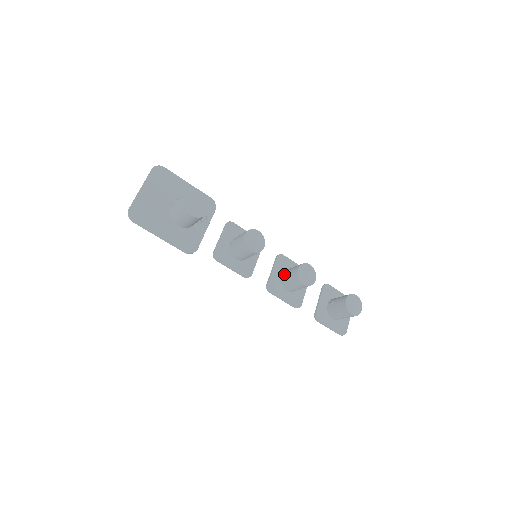
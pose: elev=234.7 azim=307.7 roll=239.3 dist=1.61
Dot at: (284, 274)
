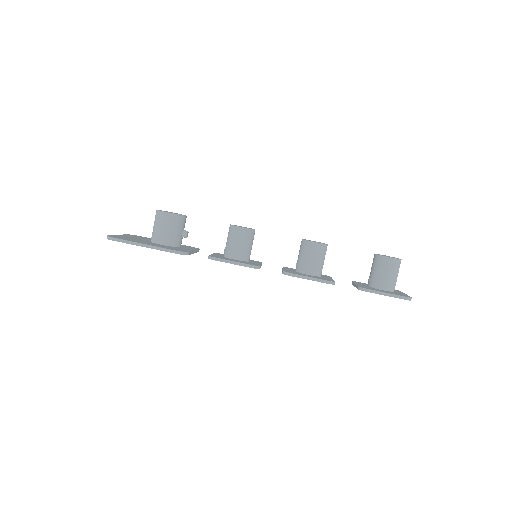
Dot at: (296, 263)
